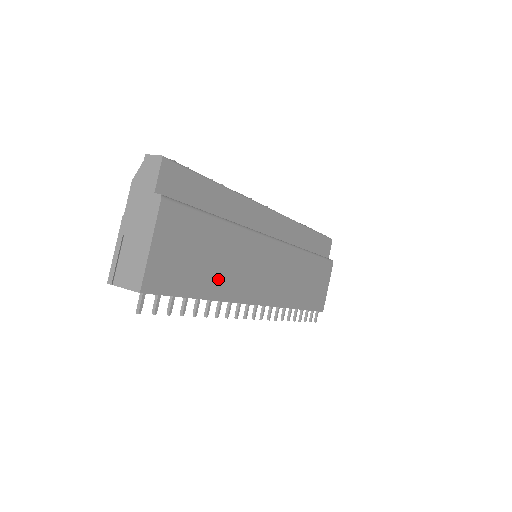
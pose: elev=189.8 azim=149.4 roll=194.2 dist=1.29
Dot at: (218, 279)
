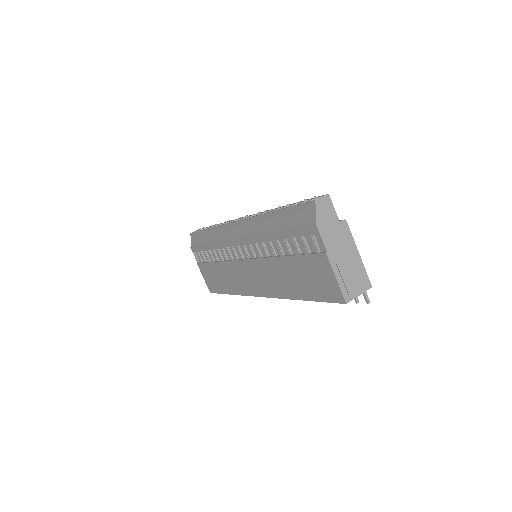
Dot at: occluded
